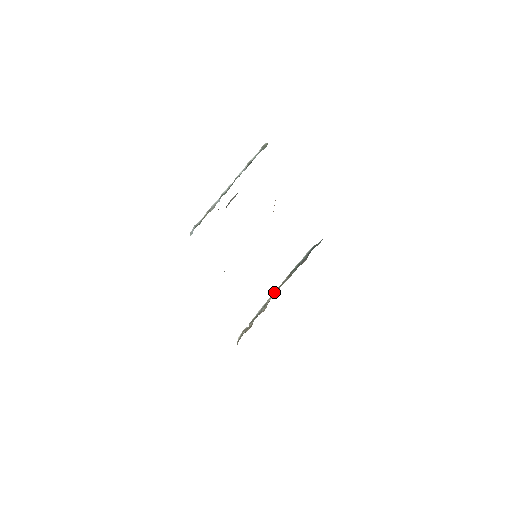
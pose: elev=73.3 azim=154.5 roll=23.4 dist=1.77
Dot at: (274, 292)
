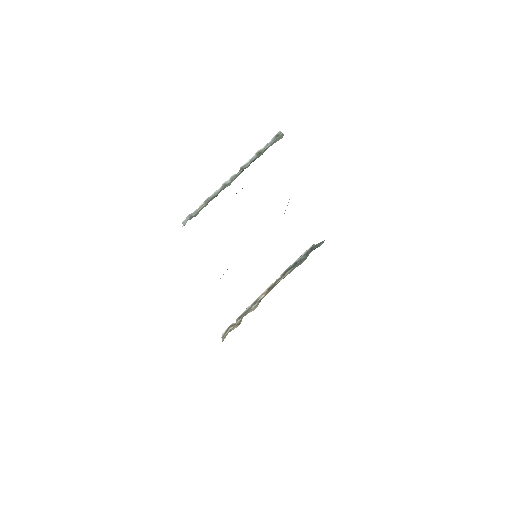
Dot at: (266, 289)
